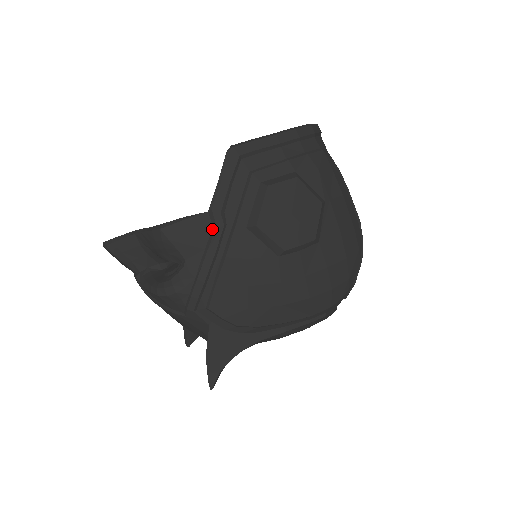
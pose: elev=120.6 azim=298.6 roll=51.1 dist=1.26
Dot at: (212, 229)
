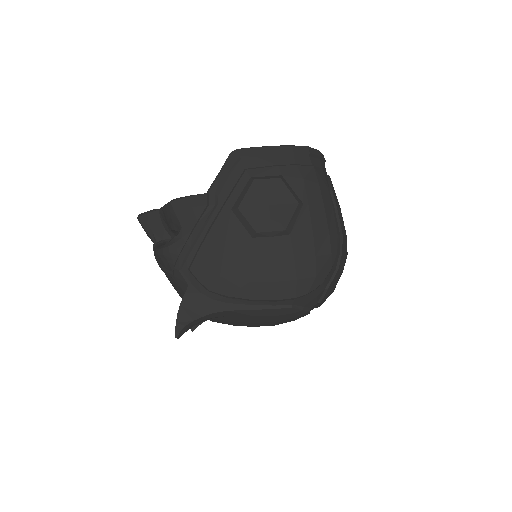
Dot at: (206, 207)
